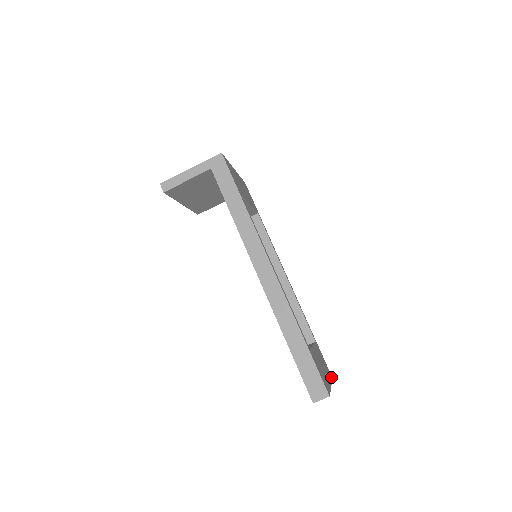
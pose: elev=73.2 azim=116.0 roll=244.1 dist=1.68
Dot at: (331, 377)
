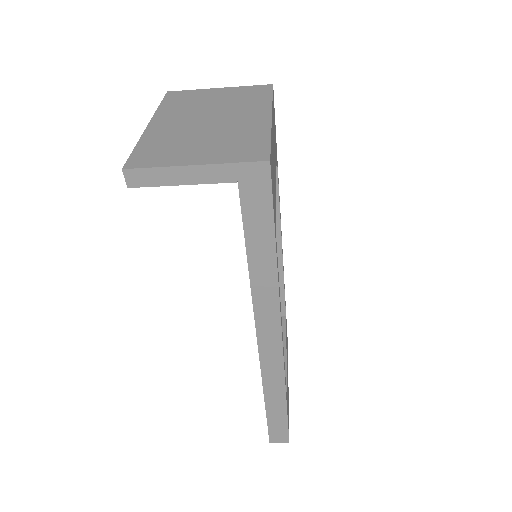
Dot at: occluded
